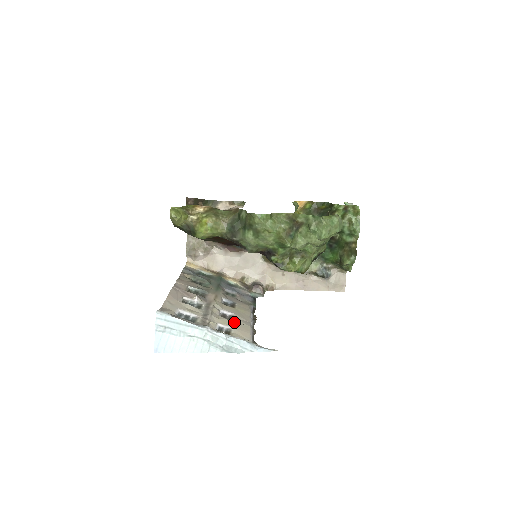
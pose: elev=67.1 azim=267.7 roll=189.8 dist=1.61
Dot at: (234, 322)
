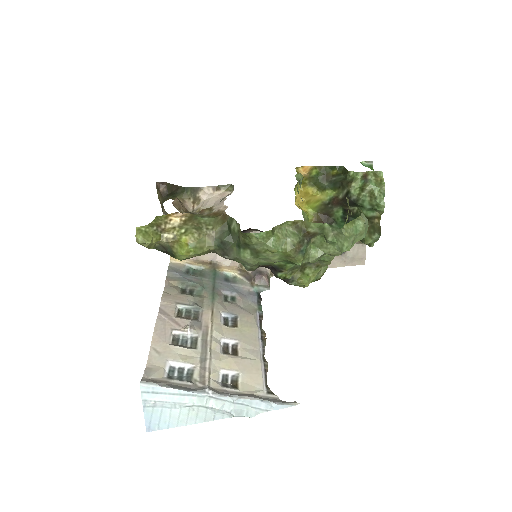
Dot at: (240, 360)
